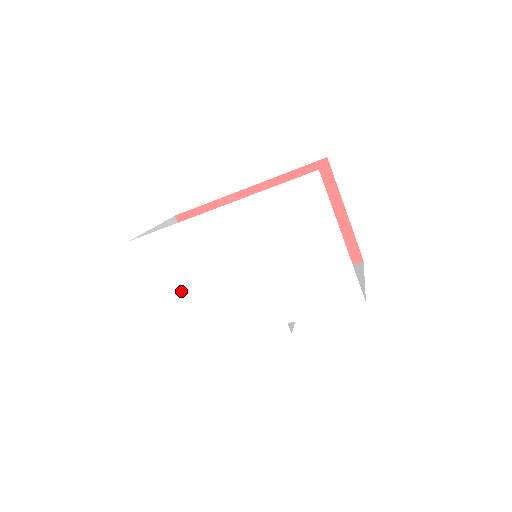
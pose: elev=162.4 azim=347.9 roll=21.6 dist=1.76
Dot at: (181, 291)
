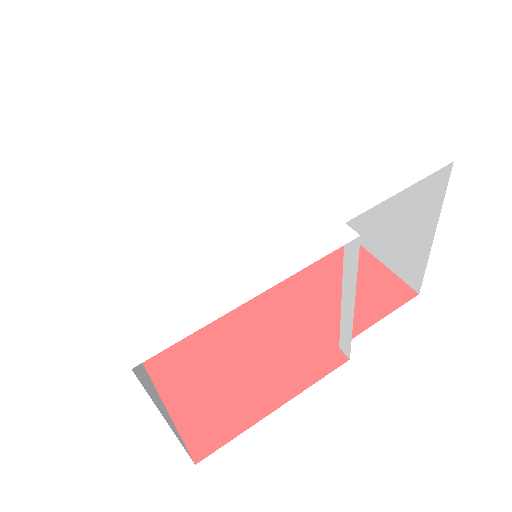
Dot at: (133, 234)
